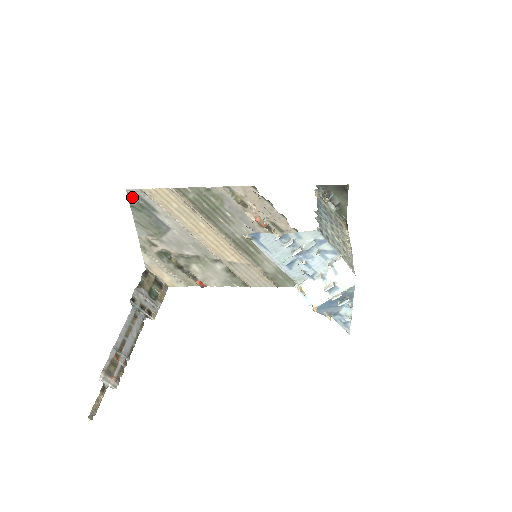
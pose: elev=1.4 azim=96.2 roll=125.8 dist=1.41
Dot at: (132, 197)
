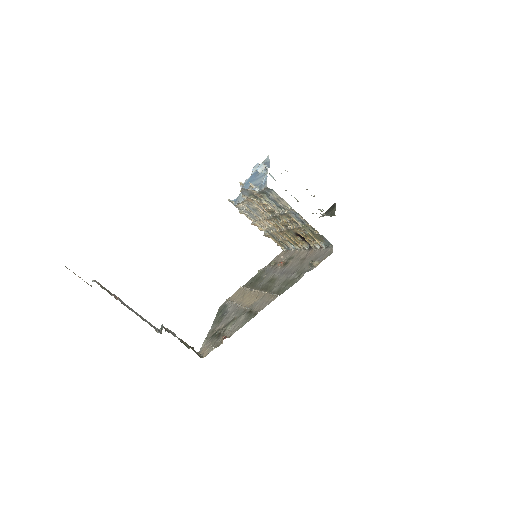
Dot at: (220, 309)
